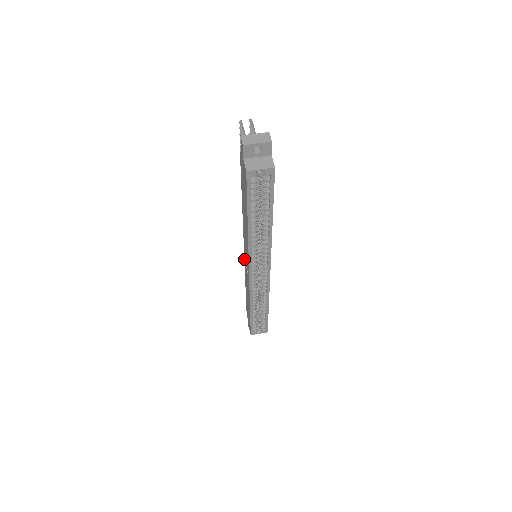
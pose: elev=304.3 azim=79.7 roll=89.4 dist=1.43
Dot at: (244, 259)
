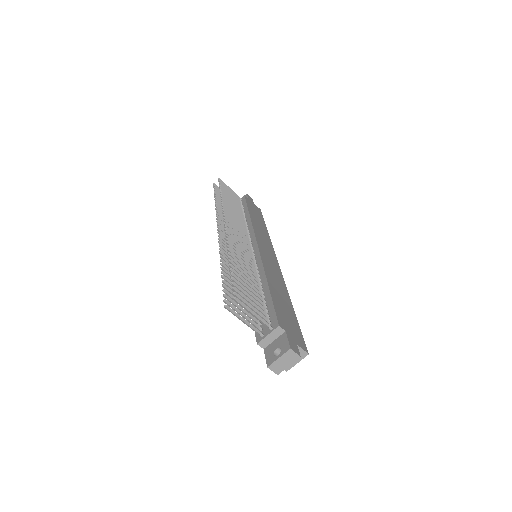
Dot at: occluded
